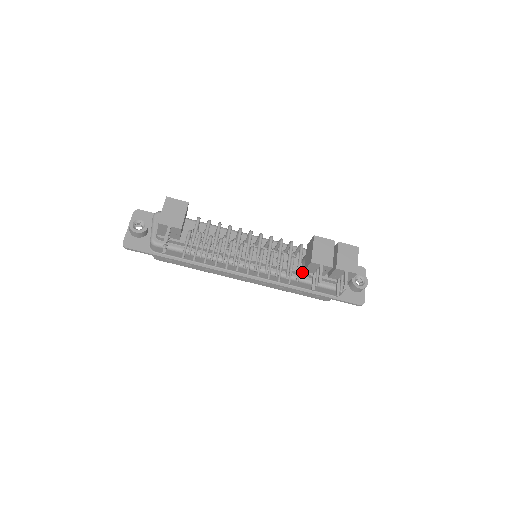
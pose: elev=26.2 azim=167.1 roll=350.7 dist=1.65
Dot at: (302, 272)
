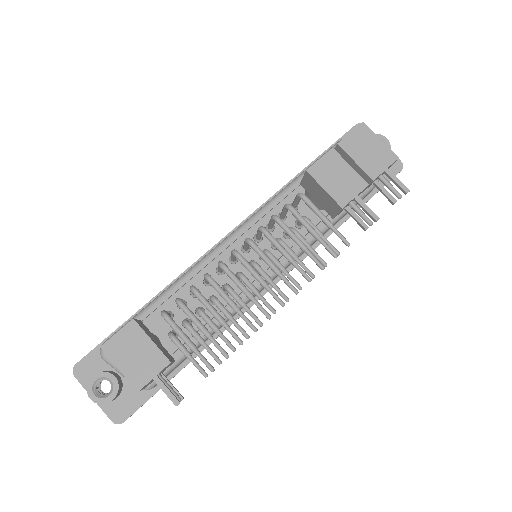
Dot at: occluded
